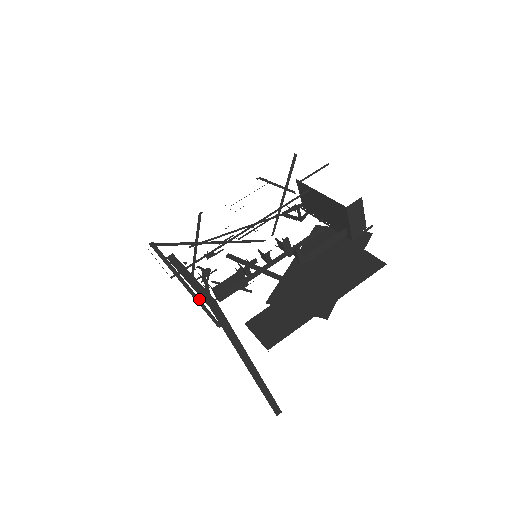
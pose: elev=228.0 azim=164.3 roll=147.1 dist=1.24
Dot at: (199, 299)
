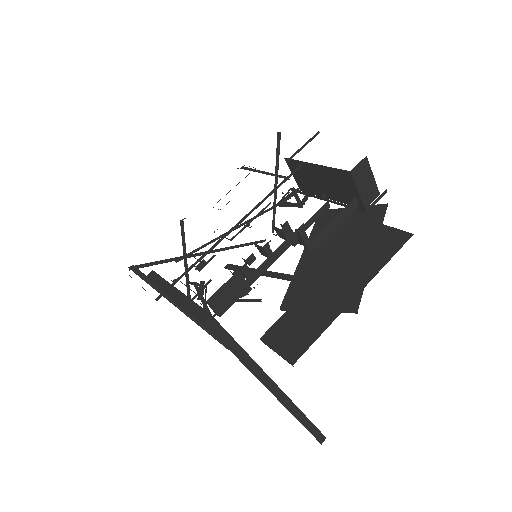
Dot at: (199, 321)
